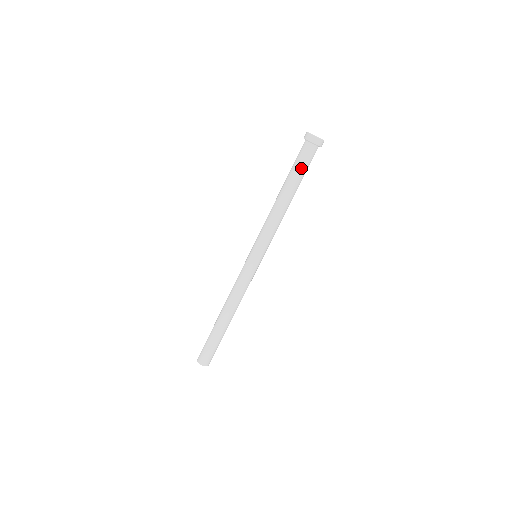
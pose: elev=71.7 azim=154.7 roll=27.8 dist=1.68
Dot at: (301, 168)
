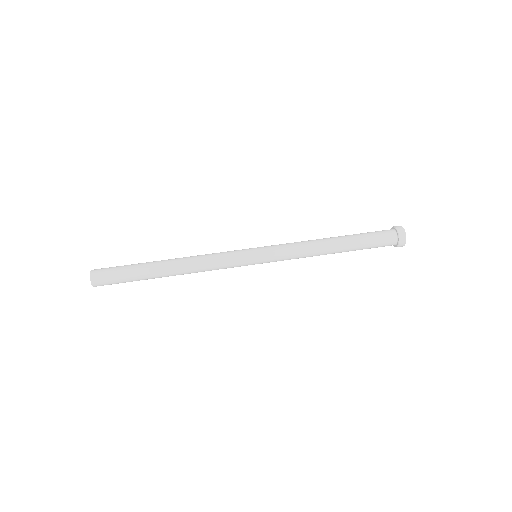
Dot at: (366, 233)
